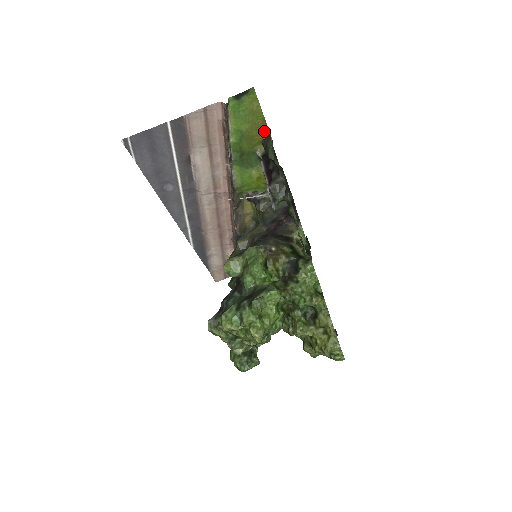
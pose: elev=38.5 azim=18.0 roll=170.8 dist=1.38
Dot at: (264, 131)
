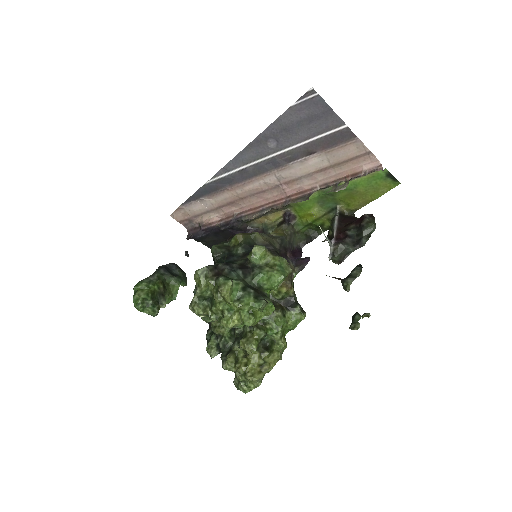
Dot at: (361, 204)
